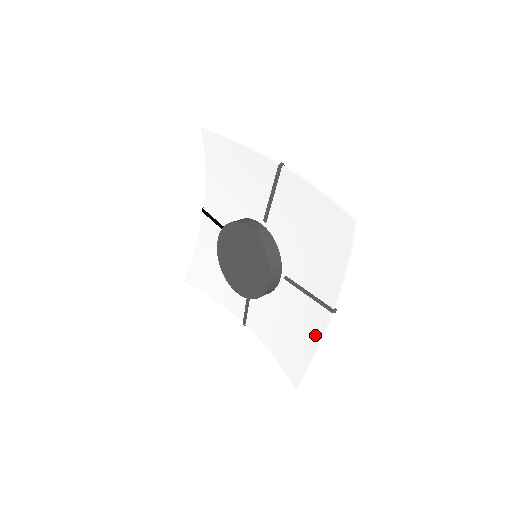
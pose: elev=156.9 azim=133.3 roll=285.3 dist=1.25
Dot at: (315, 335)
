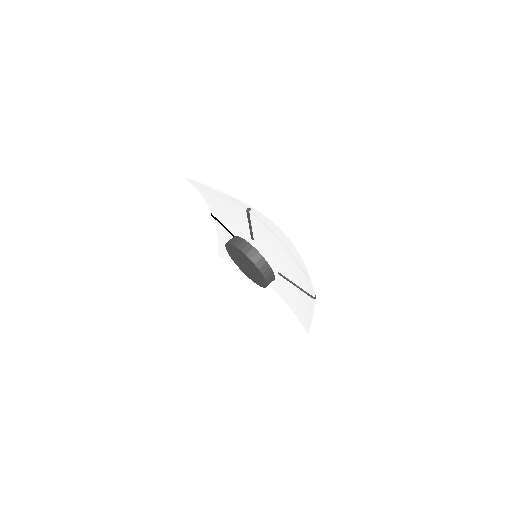
Dot at: (310, 305)
